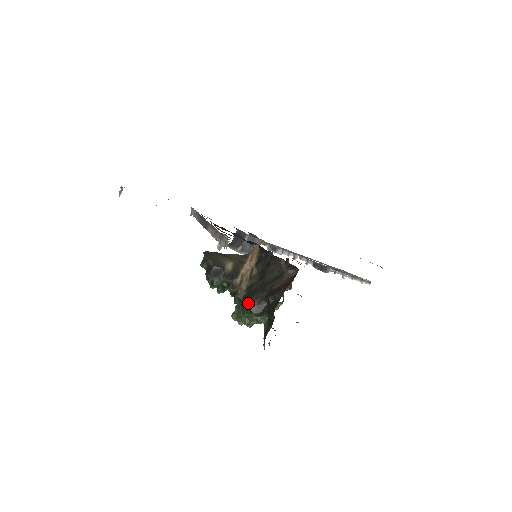
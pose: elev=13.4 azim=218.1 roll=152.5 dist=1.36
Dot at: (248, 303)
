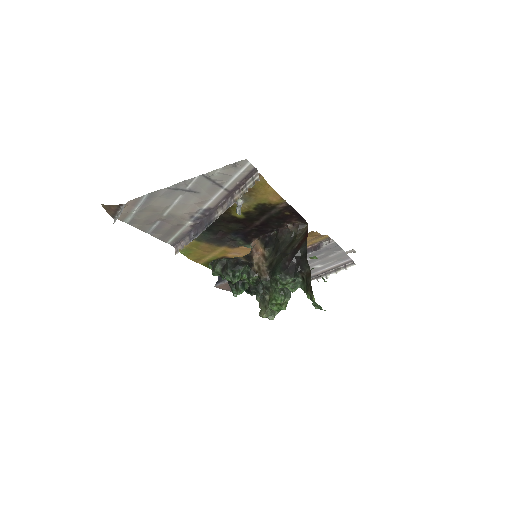
Dot at: (279, 270)
